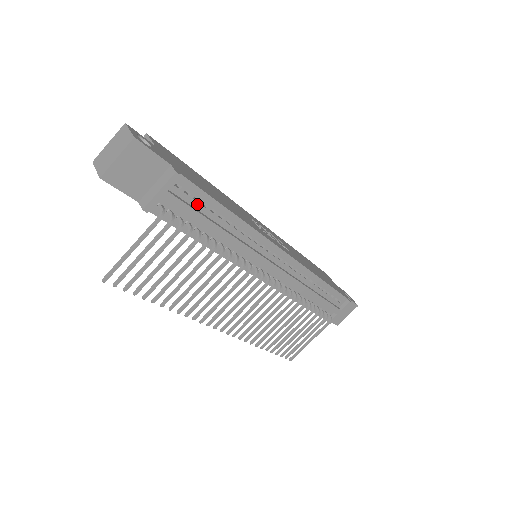
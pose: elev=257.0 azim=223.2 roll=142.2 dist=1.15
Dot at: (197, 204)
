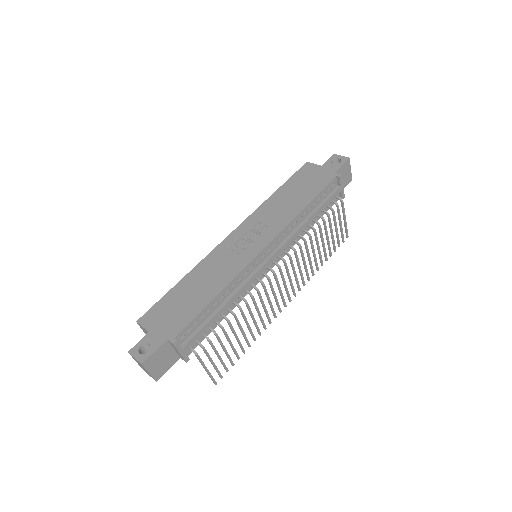
Dot at: (199, 323)
